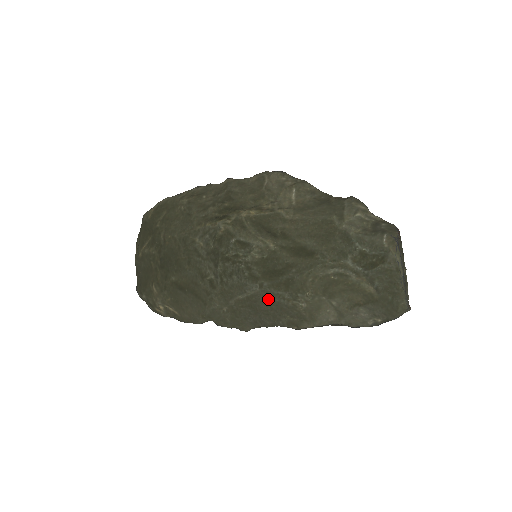
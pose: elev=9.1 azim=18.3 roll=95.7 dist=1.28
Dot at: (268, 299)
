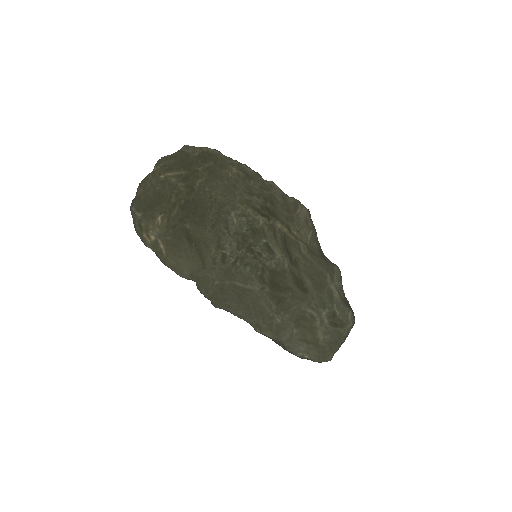
Dot at: (258, 300)
